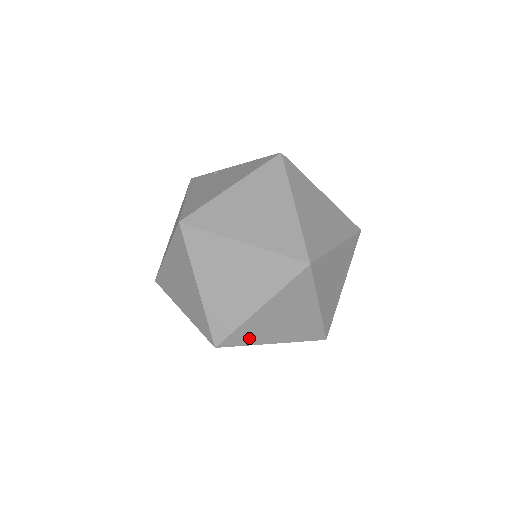
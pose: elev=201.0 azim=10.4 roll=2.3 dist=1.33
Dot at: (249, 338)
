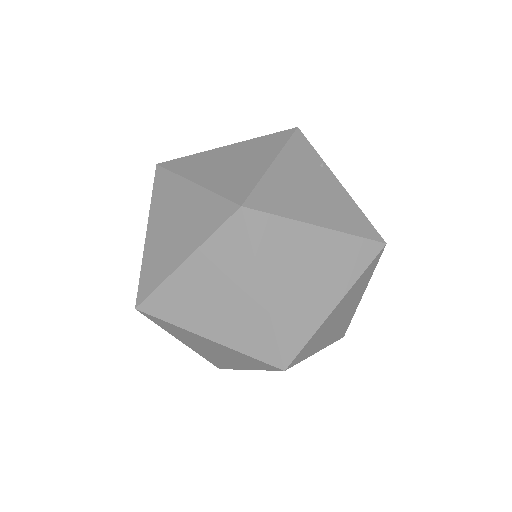
Dot at: (170, 329)
